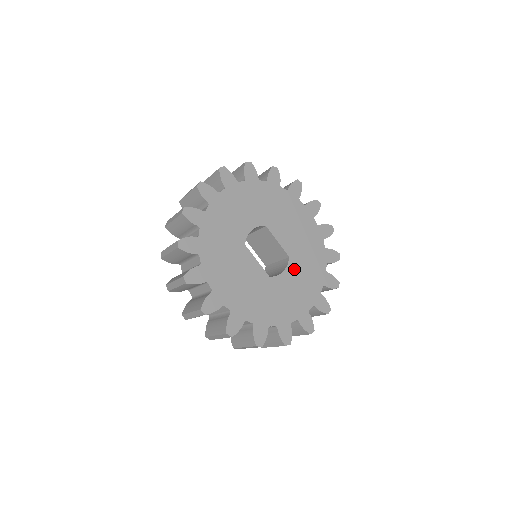
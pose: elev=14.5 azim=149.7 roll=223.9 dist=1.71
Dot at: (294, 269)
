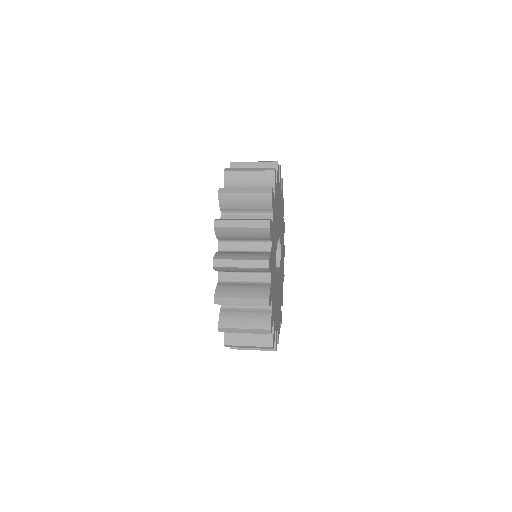
Dot at: occluded
